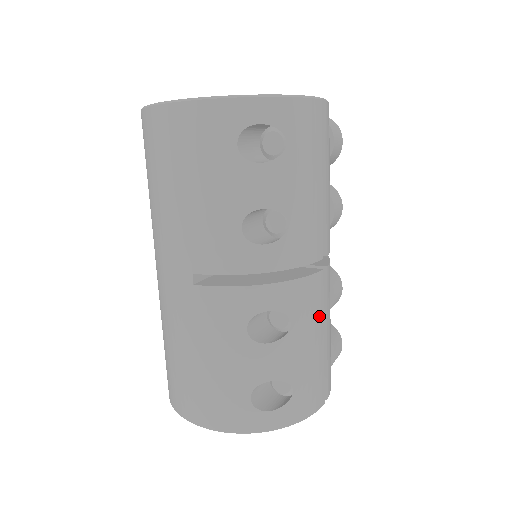
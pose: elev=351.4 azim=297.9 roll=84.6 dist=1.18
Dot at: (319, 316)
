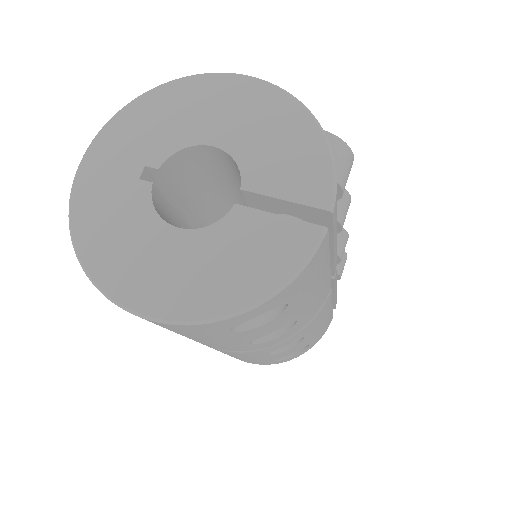
Dot at: (328, 308)
